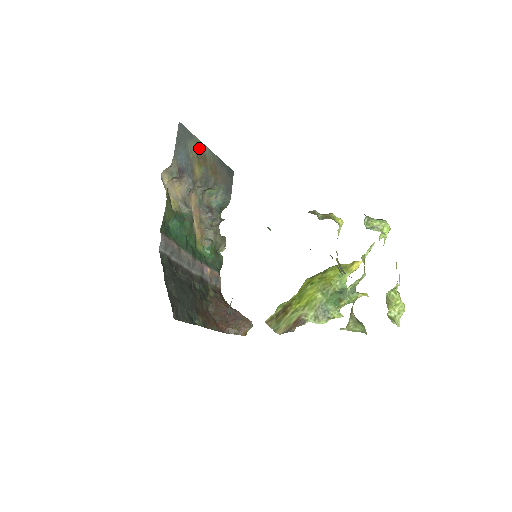
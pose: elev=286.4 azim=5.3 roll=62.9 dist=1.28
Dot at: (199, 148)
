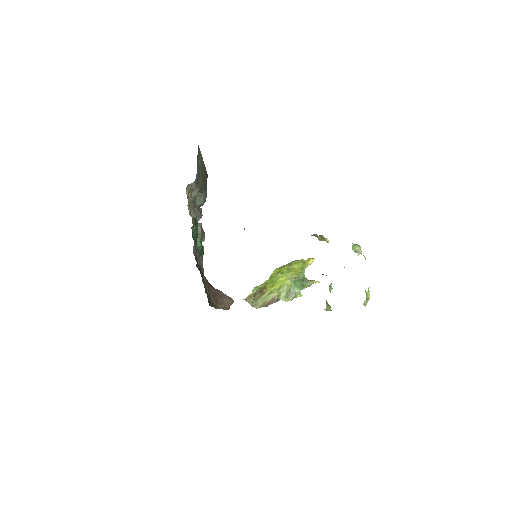
Dot at: (201, 162)
